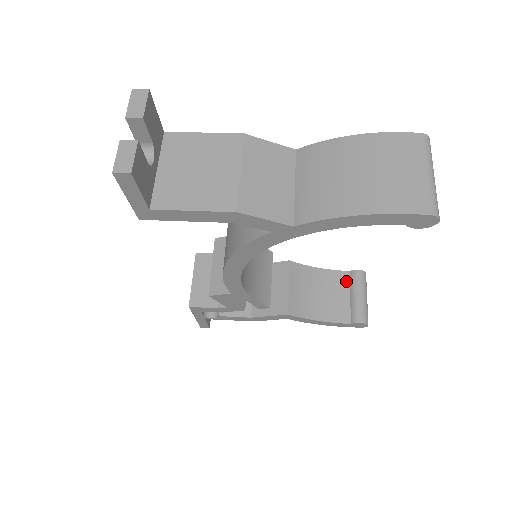
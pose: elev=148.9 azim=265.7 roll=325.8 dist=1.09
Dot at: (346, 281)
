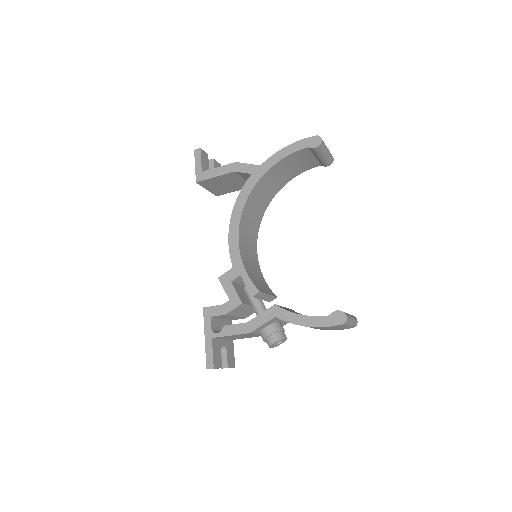
Dot at: occluded
